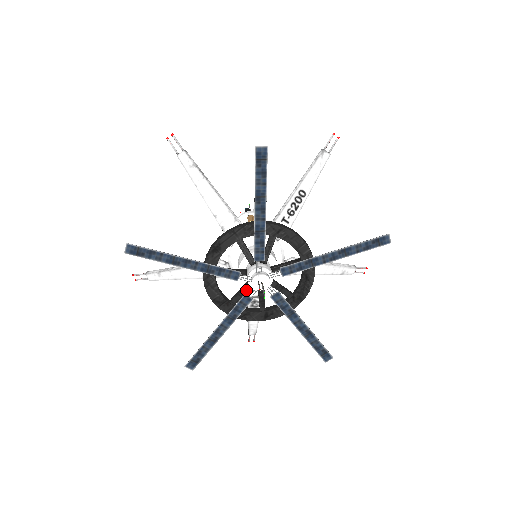
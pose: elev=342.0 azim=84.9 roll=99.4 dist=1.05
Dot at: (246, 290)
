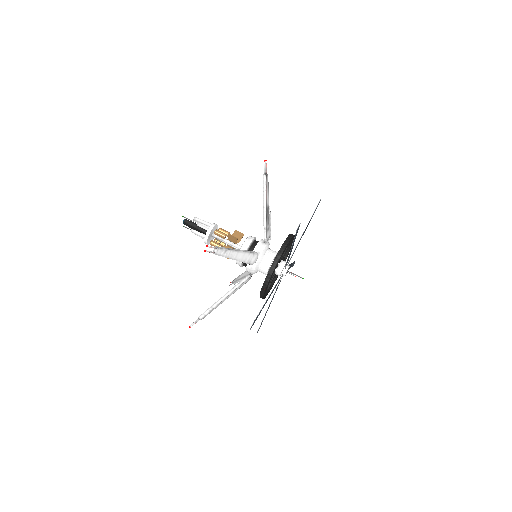
Dot at: (273, 278)
